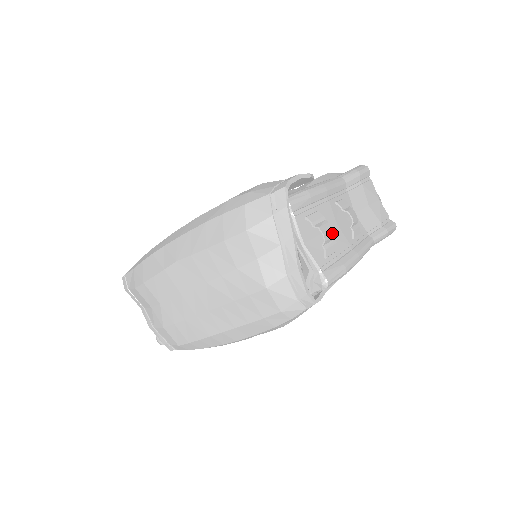
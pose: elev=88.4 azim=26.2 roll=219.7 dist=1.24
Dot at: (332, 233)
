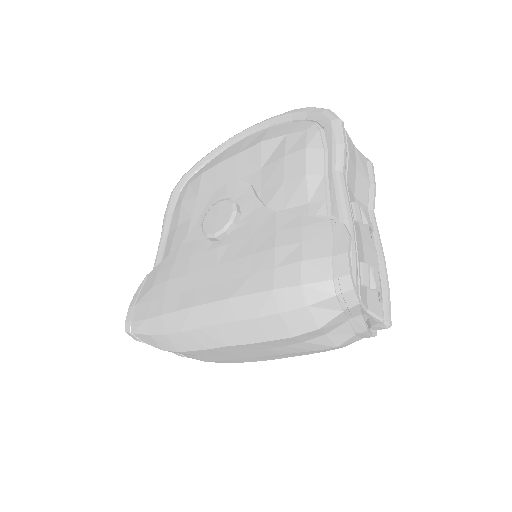
Dot at: (379, 276)
